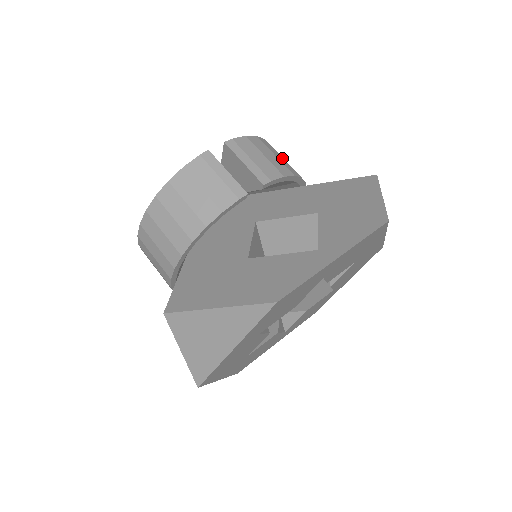
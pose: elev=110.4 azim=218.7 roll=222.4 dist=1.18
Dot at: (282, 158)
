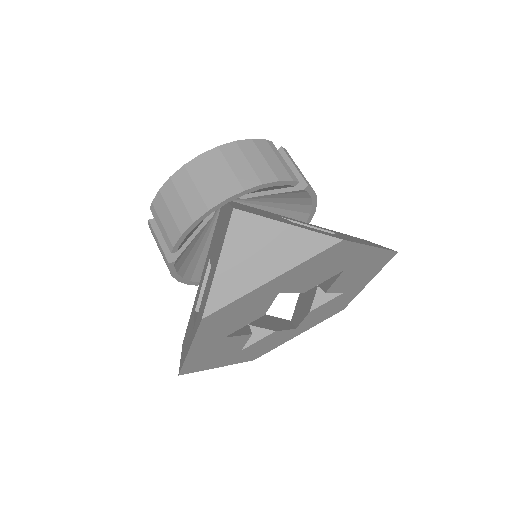
Dot at: occluded
